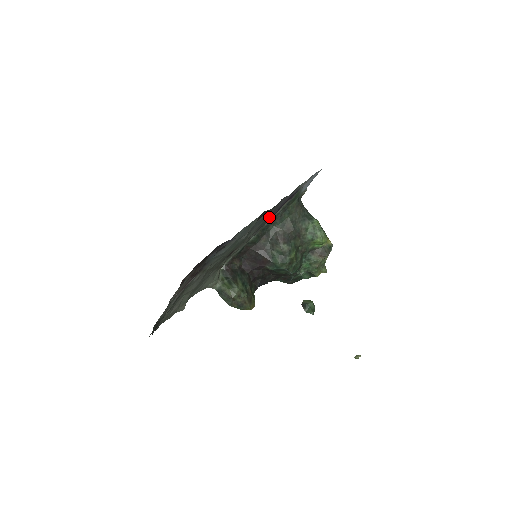
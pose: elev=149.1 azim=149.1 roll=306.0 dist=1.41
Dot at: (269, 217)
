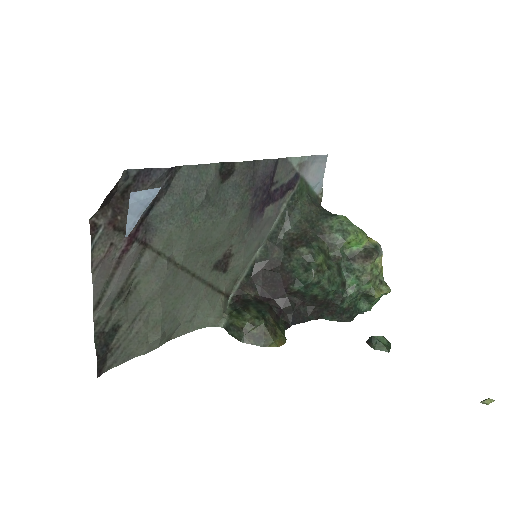
Dot at: (250, 190)
